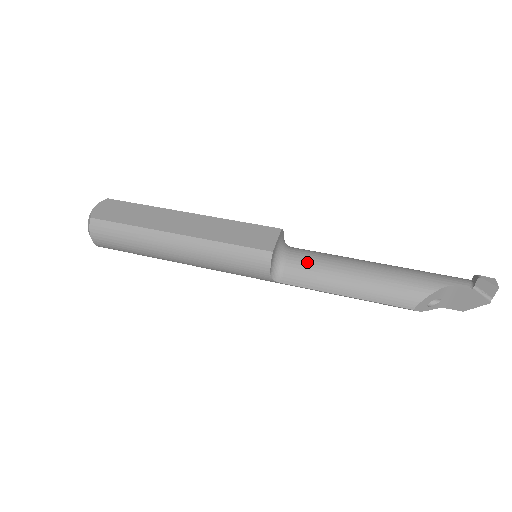
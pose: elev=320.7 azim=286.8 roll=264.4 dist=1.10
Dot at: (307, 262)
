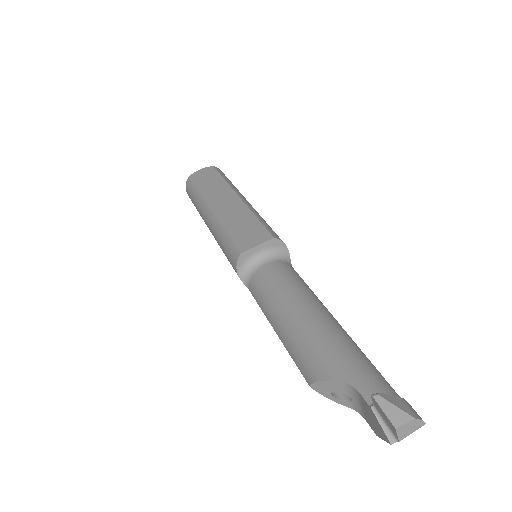
Dot at: (269, 280)
